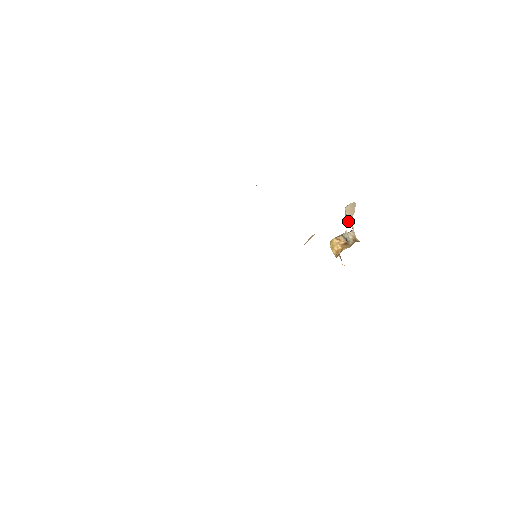
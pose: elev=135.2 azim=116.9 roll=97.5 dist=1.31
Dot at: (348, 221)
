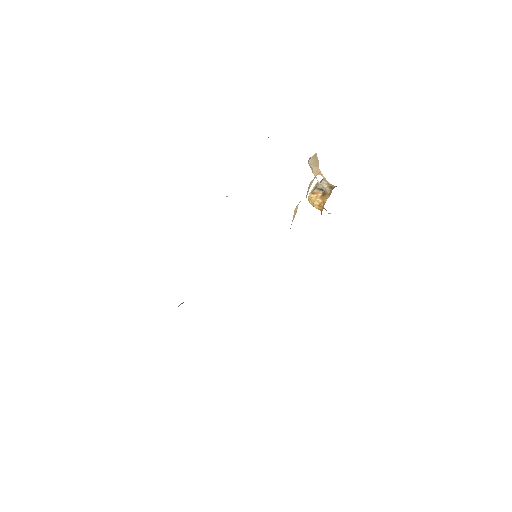
Dot at: (316, 172)
